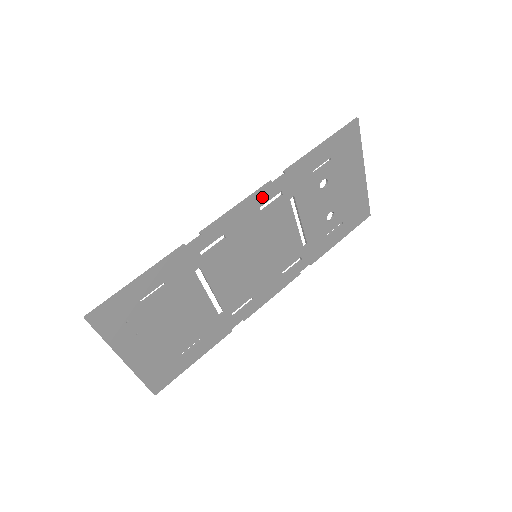
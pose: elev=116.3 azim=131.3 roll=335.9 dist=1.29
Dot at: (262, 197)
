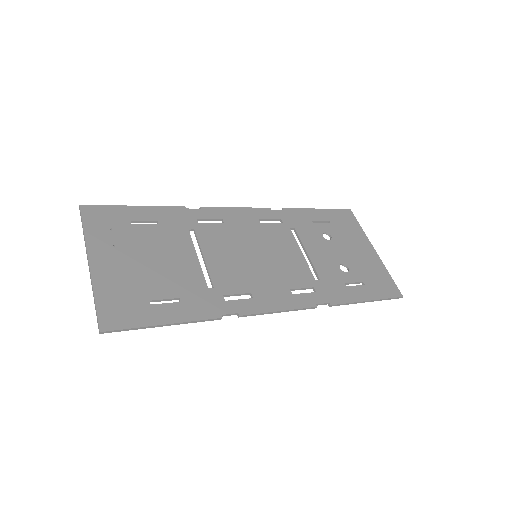
Dot at: (261, 213)
